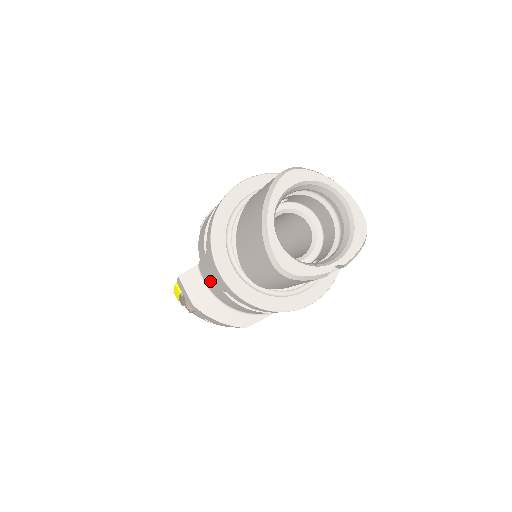
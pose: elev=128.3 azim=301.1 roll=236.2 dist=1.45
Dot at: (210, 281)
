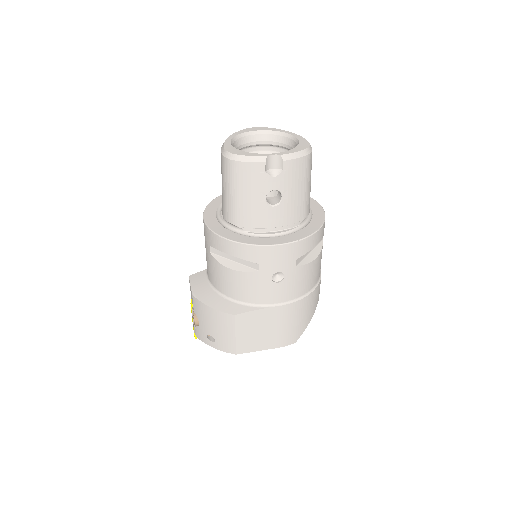
Dot at: (207, 260)
